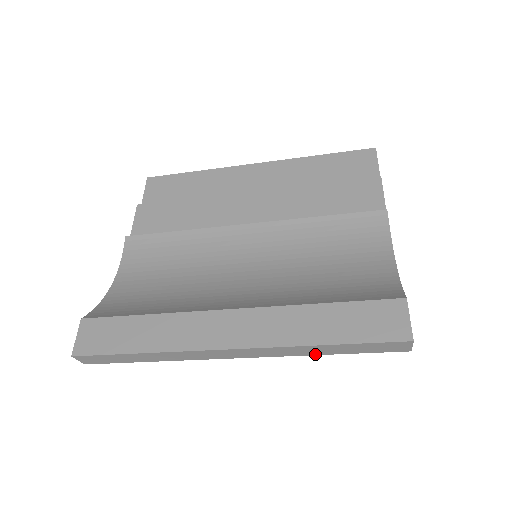
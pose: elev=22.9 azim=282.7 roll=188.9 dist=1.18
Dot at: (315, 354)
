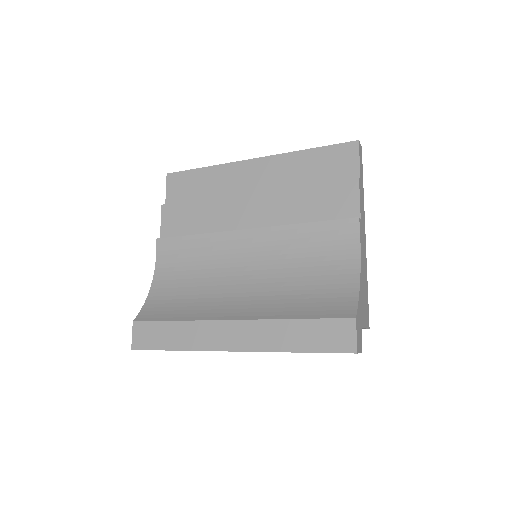
Dot at: occluded
